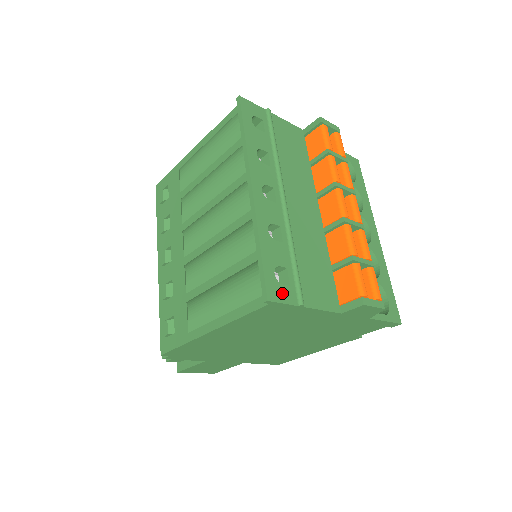
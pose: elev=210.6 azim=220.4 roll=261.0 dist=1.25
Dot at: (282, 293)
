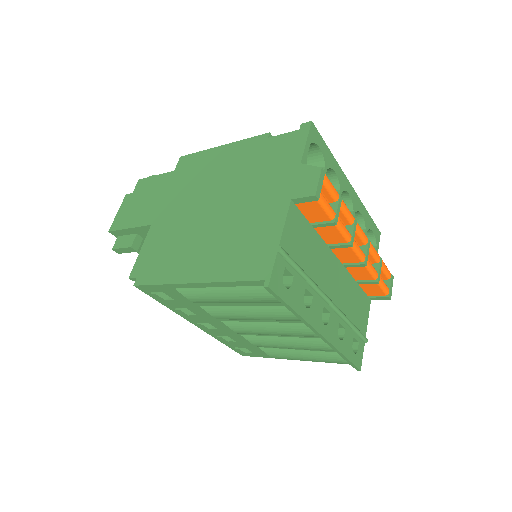
Dot at: (360, 354)
